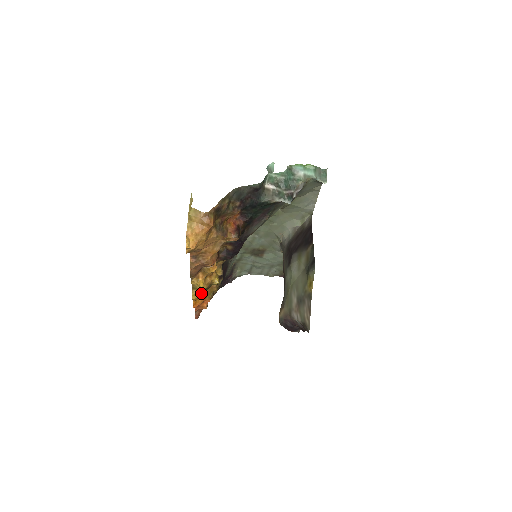
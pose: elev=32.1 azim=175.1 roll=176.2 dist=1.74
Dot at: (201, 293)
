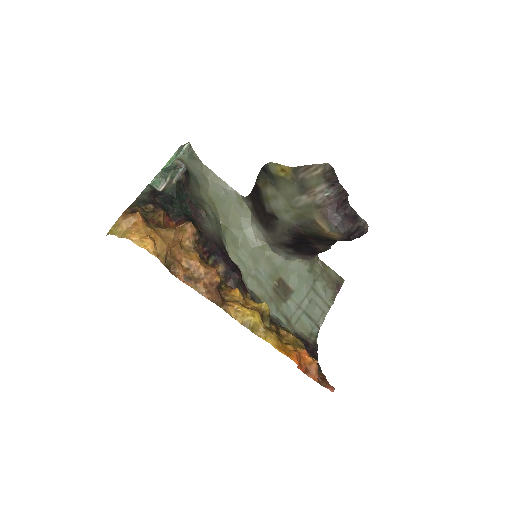
Dot at: (270, 332)
